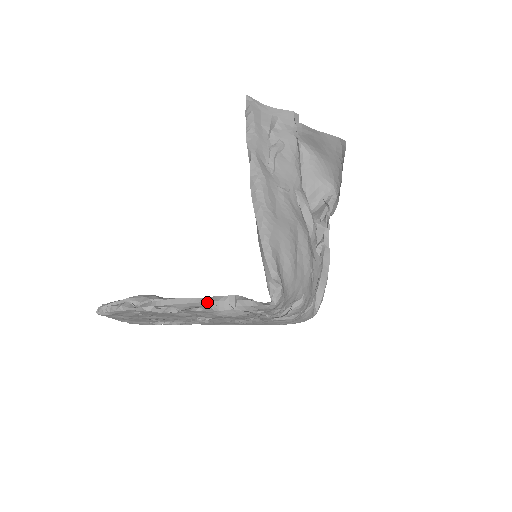
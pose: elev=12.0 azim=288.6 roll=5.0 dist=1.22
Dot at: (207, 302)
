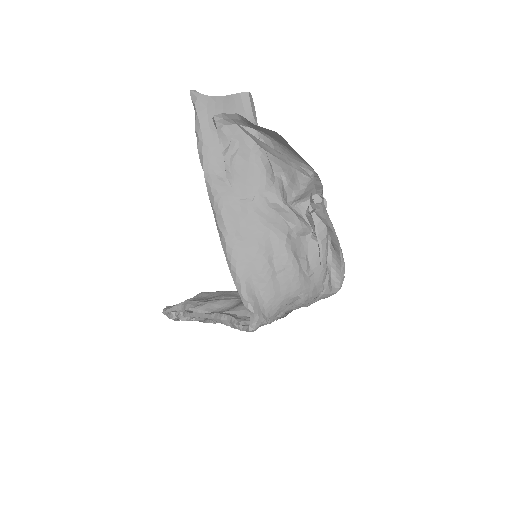
Dot at: (214, 319)
